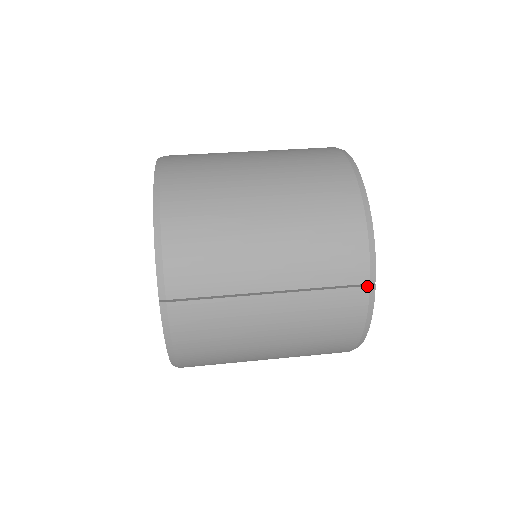
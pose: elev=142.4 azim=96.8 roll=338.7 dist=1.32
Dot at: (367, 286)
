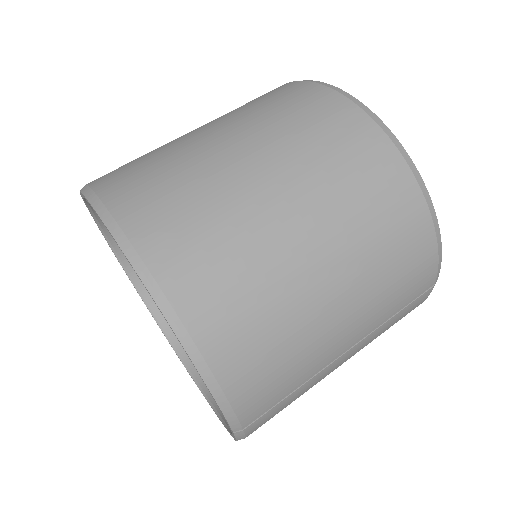
Dot at: (432, 287)
